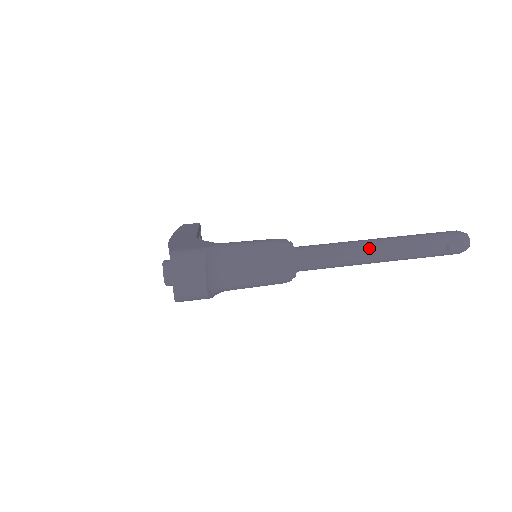
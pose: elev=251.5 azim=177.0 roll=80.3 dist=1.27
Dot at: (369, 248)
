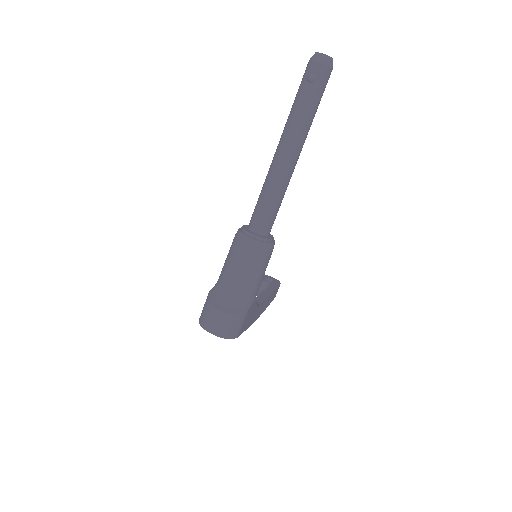
Dot at: (274, 162)
